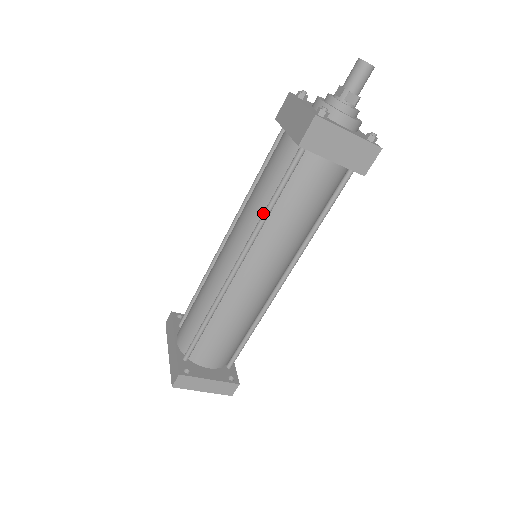
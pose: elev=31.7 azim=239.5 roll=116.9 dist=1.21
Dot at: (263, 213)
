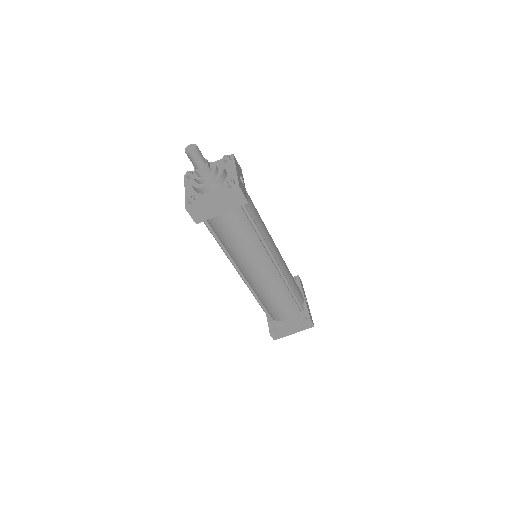
Dot at: (223, 251)
